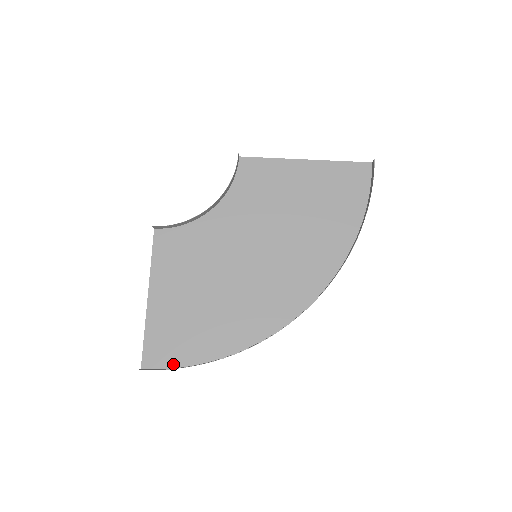
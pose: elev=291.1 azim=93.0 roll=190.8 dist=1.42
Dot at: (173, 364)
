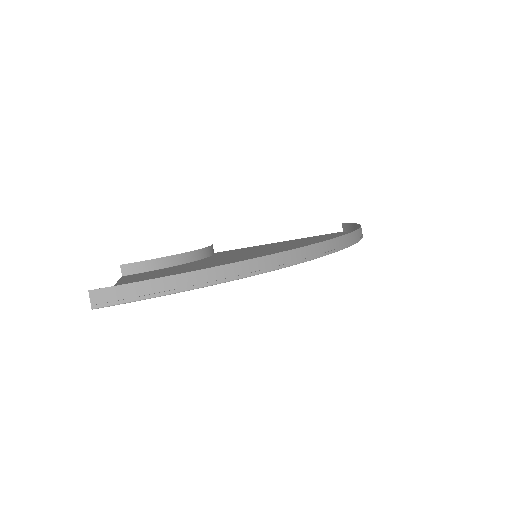
Dot at: (156, 296)
